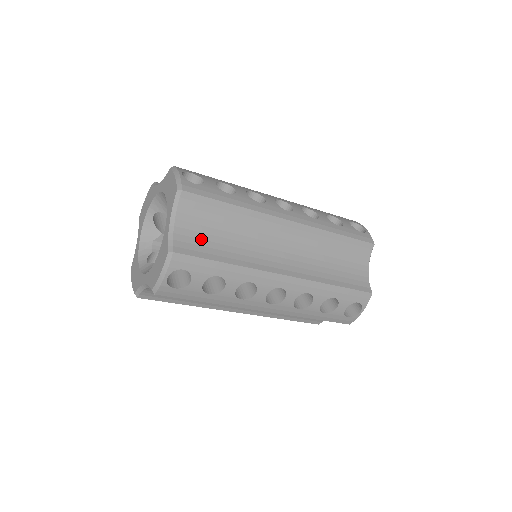
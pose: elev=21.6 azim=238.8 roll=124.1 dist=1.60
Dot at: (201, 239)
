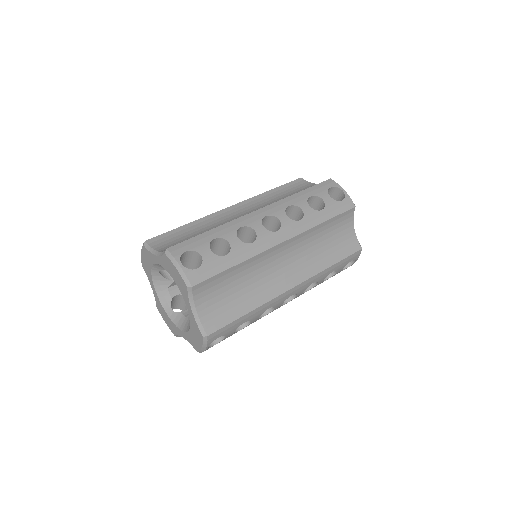
Dot at: (221, 307)
